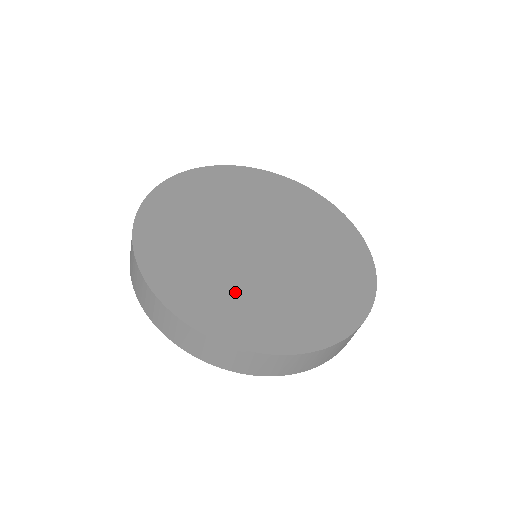
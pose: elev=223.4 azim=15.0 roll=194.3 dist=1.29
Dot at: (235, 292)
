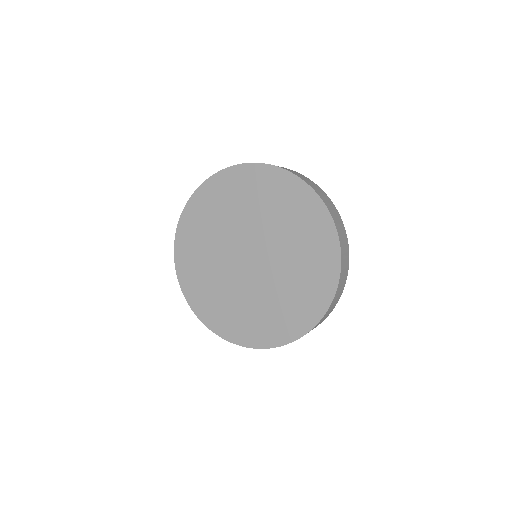
Dot at: (275, 304)
